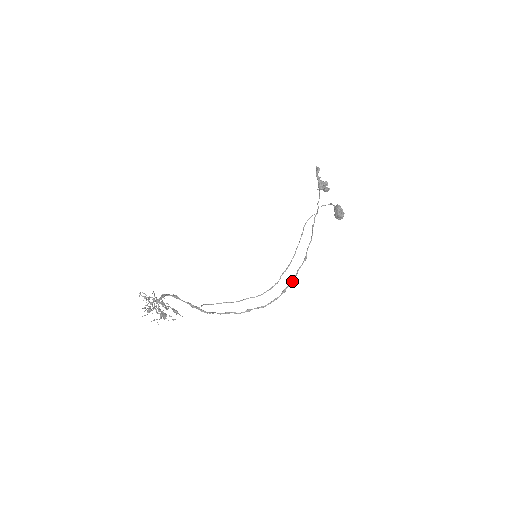
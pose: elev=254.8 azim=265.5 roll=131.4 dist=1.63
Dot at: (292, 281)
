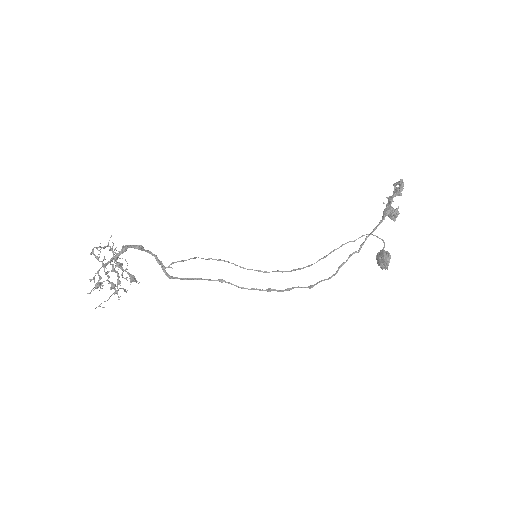
Dot at: (283, 290)
